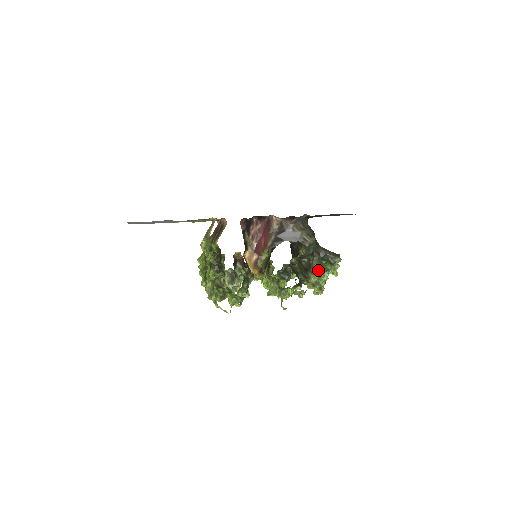
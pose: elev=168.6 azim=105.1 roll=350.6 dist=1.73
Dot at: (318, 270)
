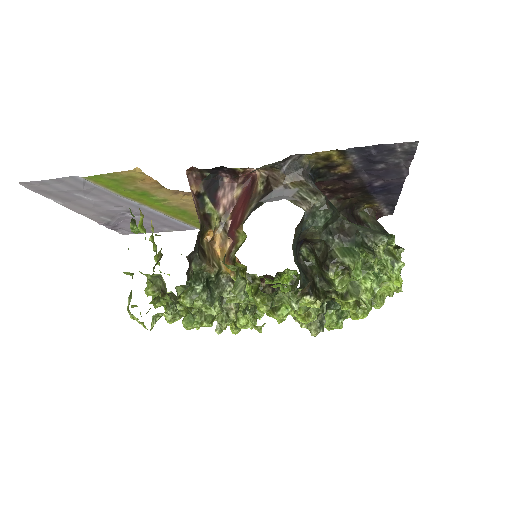
Dot at: (343, 263)
